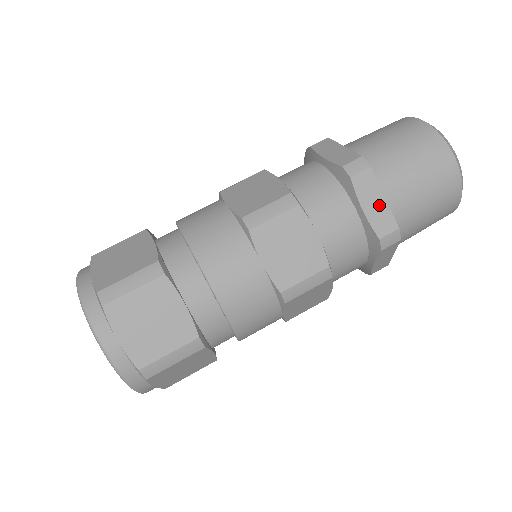
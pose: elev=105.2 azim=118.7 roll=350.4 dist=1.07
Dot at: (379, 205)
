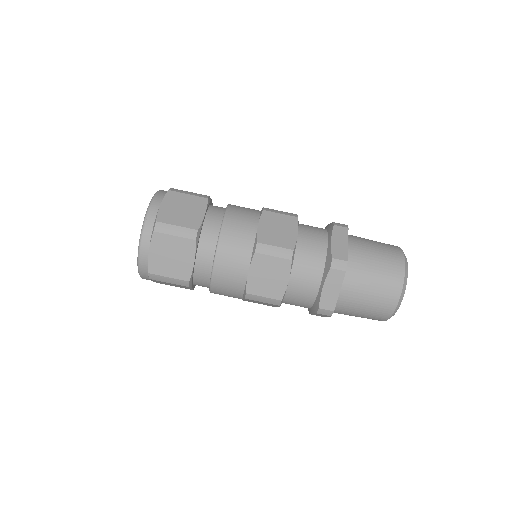
Dot at: occluded
